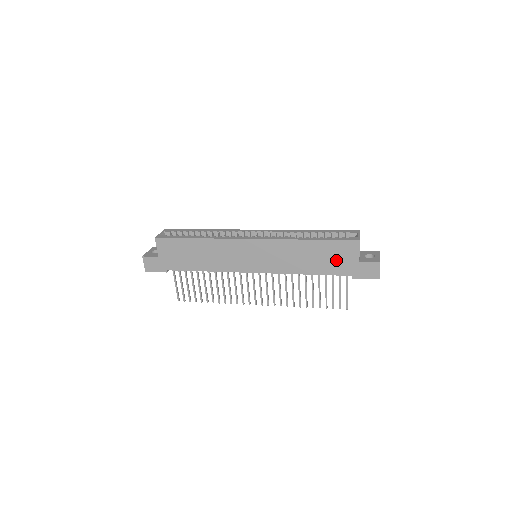
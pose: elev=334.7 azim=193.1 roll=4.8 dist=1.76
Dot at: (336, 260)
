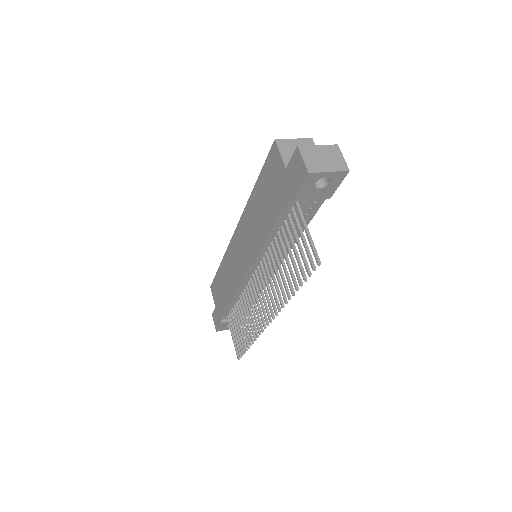
Dot at: (274, 190)
